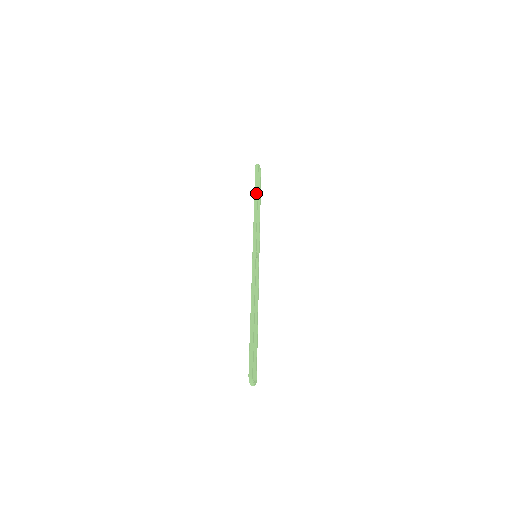
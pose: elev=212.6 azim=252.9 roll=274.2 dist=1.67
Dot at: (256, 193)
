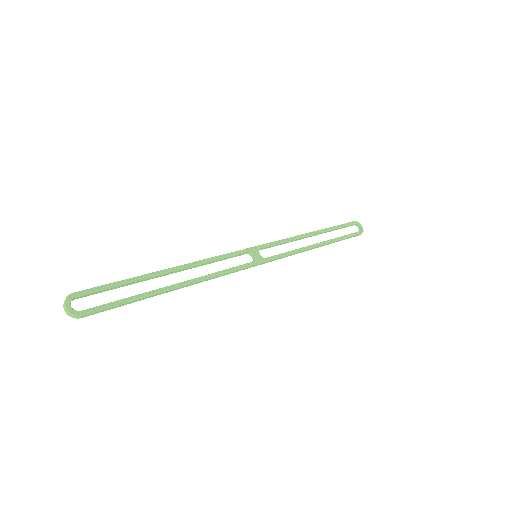
Dot at: (322, 229)
